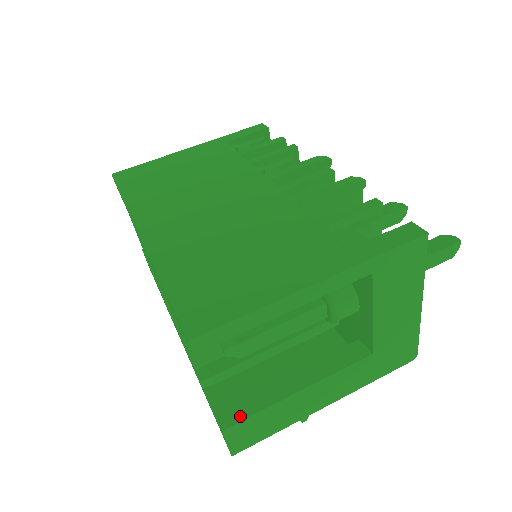
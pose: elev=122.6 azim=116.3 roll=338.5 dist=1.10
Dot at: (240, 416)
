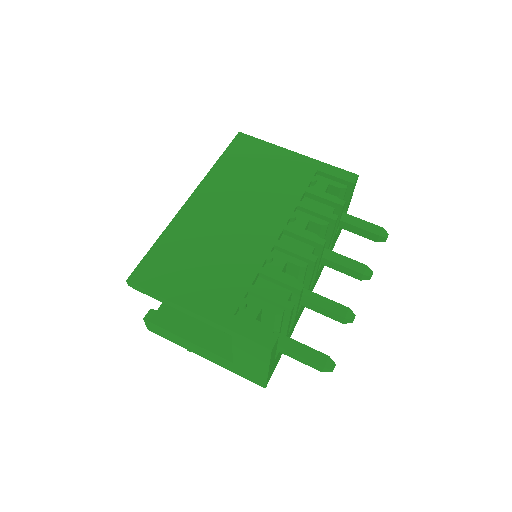
Dot at: (155, 321)
